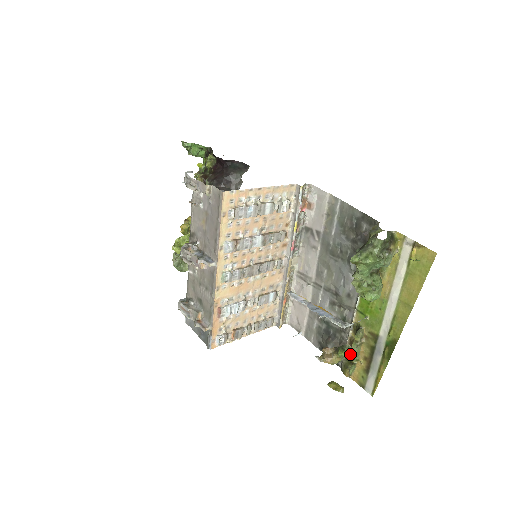
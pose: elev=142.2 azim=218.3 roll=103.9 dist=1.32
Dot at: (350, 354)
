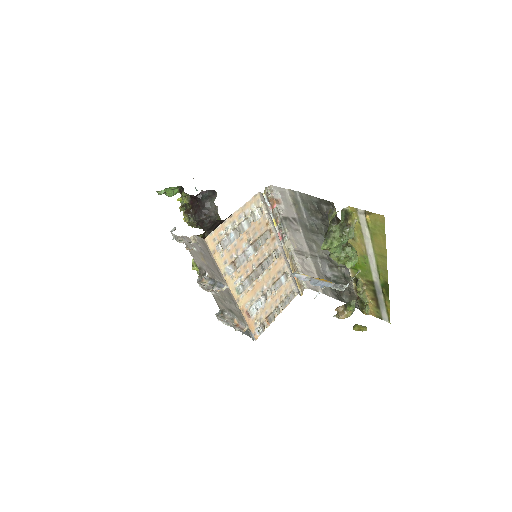
Dot at: occluded
